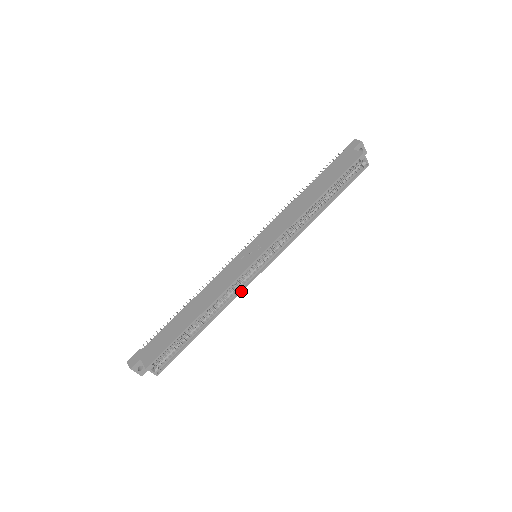
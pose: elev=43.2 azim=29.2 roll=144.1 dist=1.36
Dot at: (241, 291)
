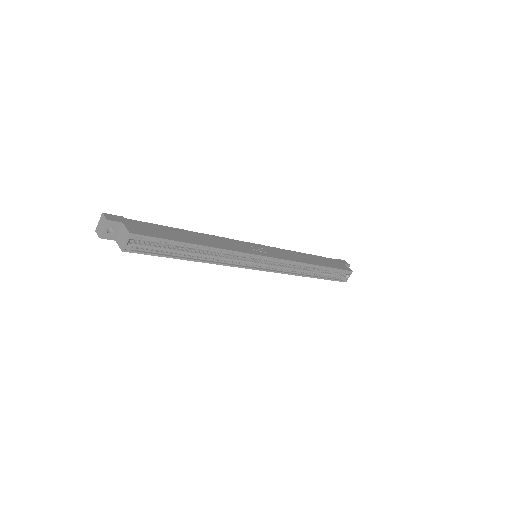
Dot at: (233, 265)
